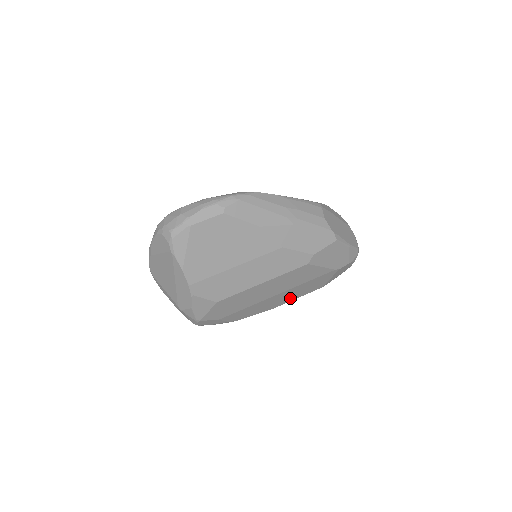
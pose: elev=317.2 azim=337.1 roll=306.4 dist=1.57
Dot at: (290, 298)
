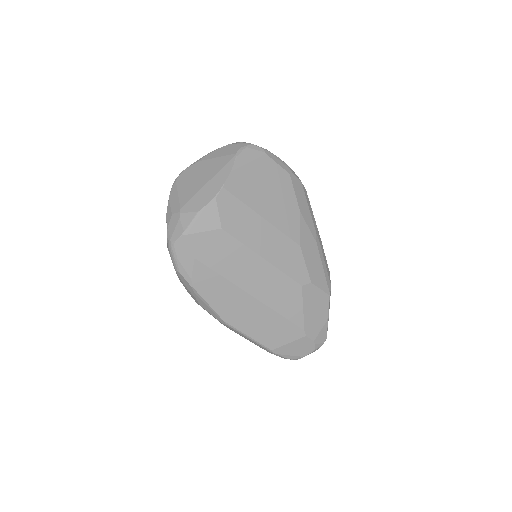
Dot at: (247, 325)
